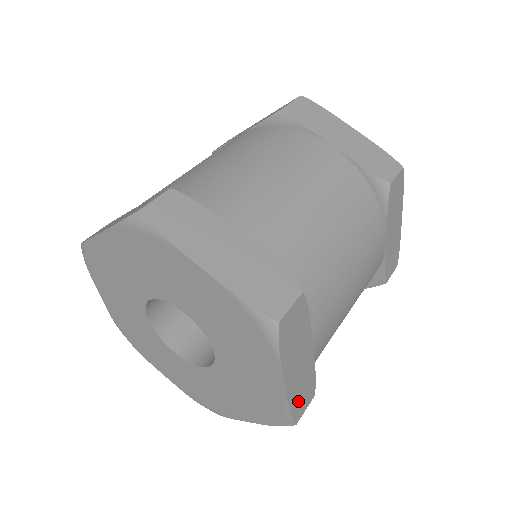
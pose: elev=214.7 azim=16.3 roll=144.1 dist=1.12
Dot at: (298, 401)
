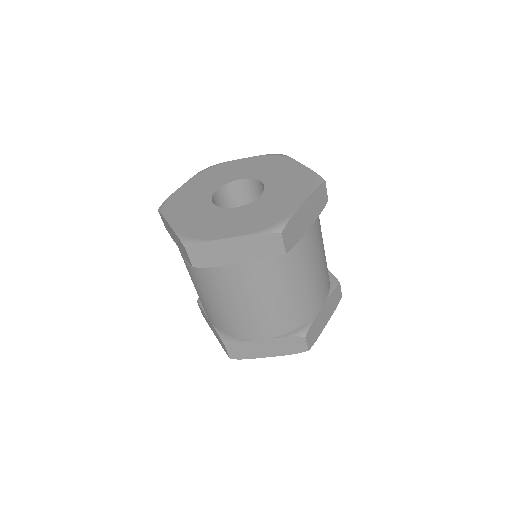
Dot at: occluded
